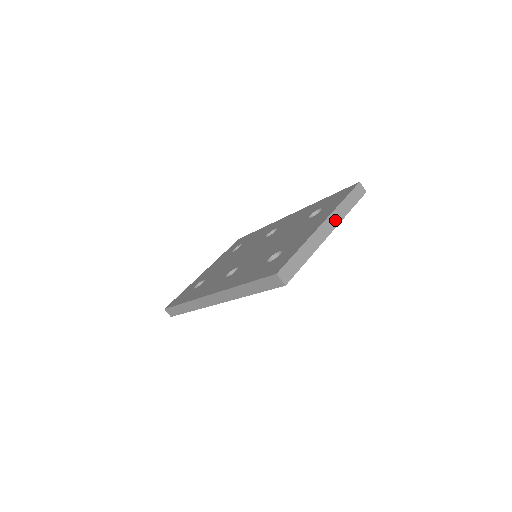
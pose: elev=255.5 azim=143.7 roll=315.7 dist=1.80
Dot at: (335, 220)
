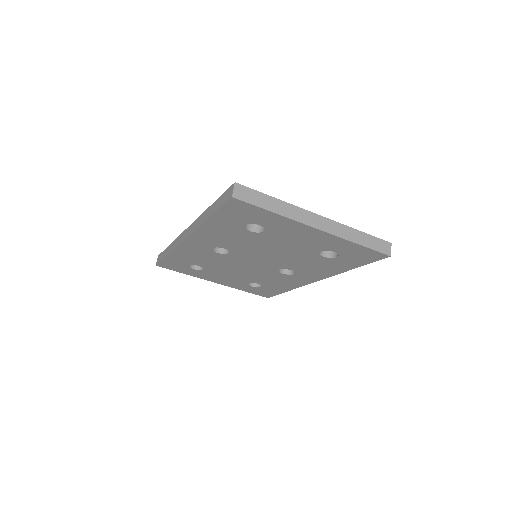
Dot at: (334, 229)
